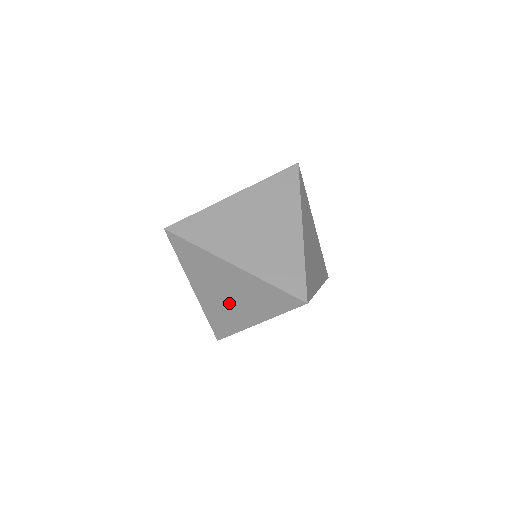
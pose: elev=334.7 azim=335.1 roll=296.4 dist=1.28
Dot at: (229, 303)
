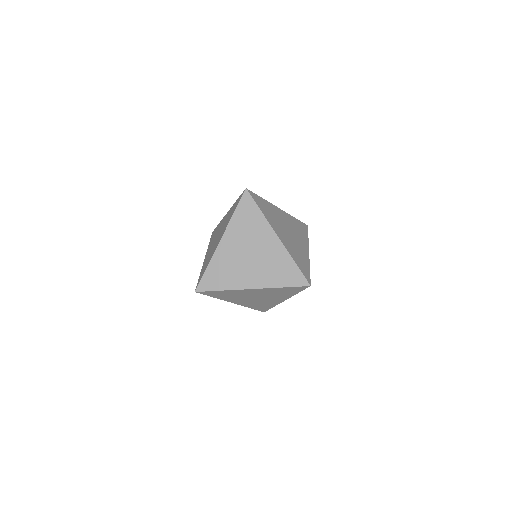
Dot at: (244, 263)
